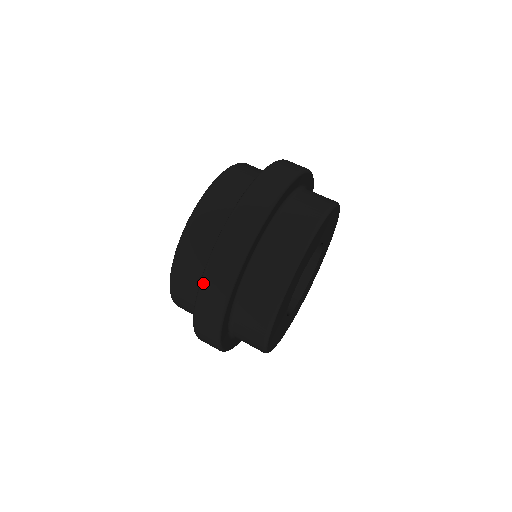
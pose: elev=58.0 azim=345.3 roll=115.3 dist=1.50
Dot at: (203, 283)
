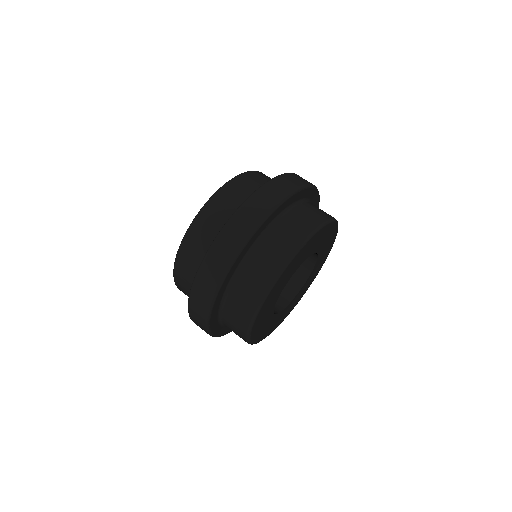
Dot at: occluded
